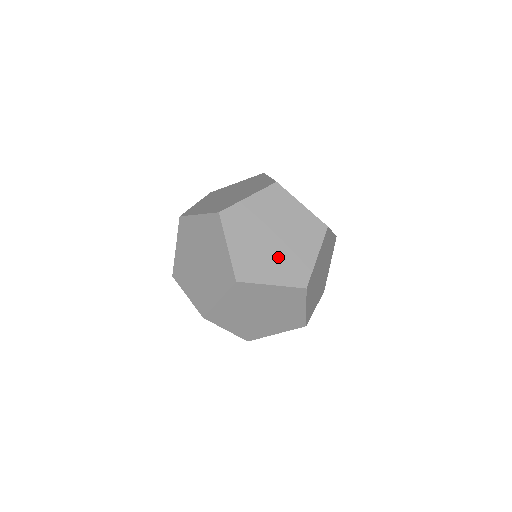
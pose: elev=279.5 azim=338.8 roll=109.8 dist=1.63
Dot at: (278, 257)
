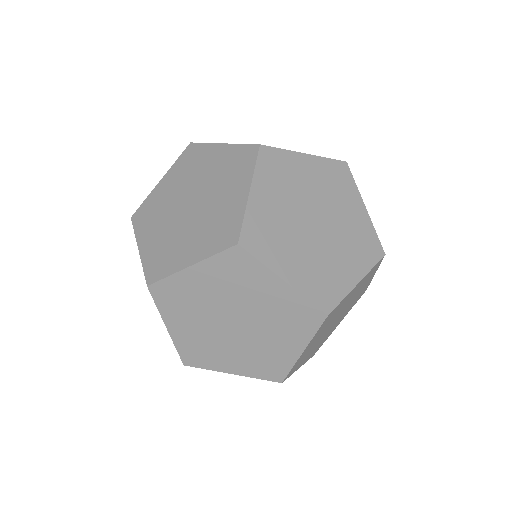
Dot at: (337, 243)
